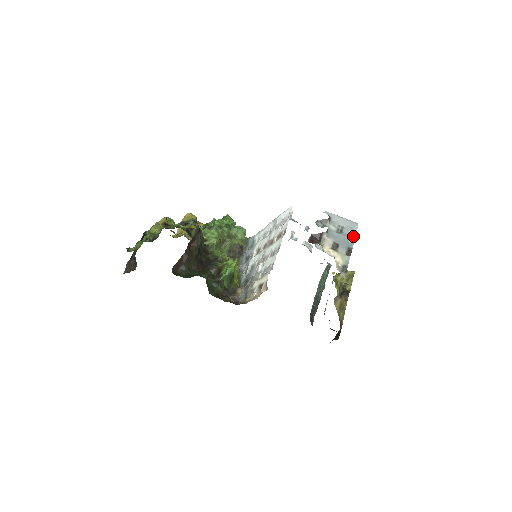
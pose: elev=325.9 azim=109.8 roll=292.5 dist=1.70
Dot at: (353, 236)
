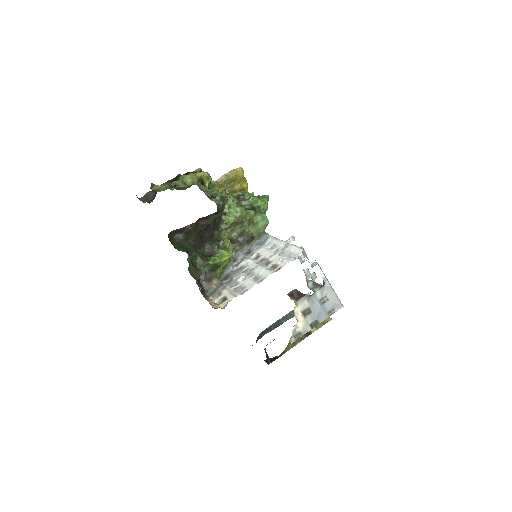
Dot at: (330, 313)
